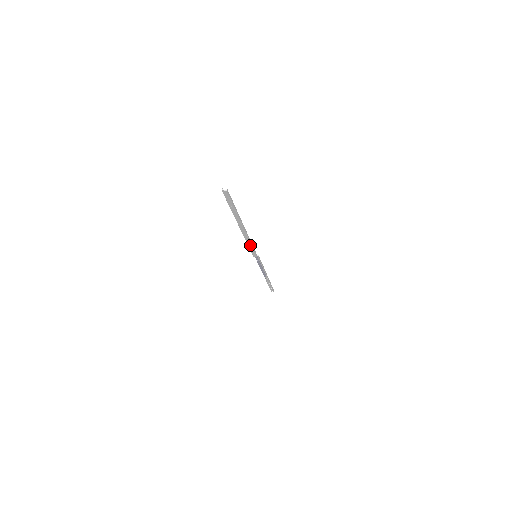
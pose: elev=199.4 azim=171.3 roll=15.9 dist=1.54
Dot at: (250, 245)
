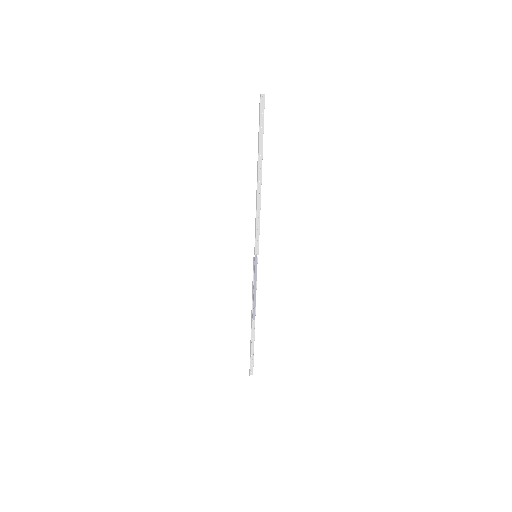
Dot at: (258, 221)
